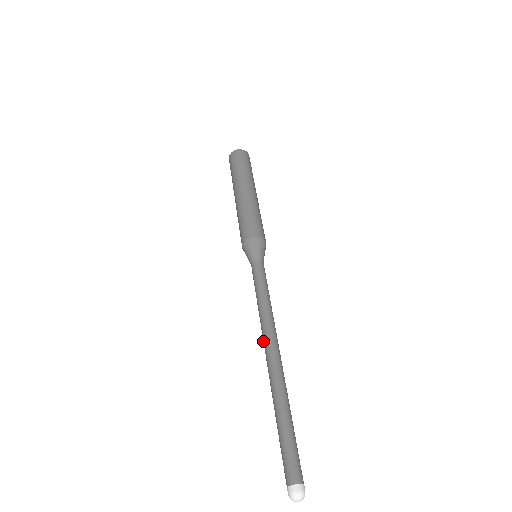
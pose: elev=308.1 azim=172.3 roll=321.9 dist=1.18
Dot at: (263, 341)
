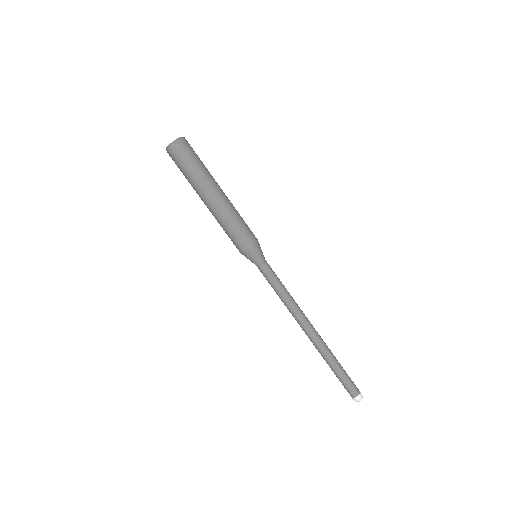
Dot at: (299, 324)
